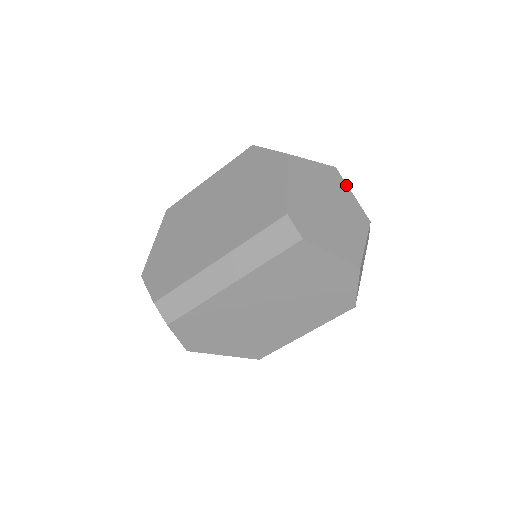
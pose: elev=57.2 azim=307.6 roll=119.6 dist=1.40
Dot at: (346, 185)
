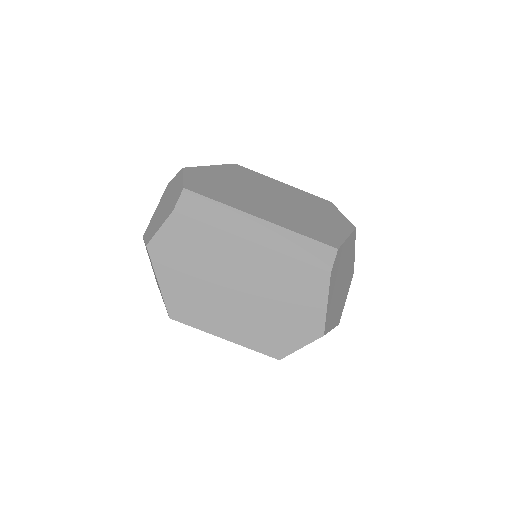
Dot at: occluded
